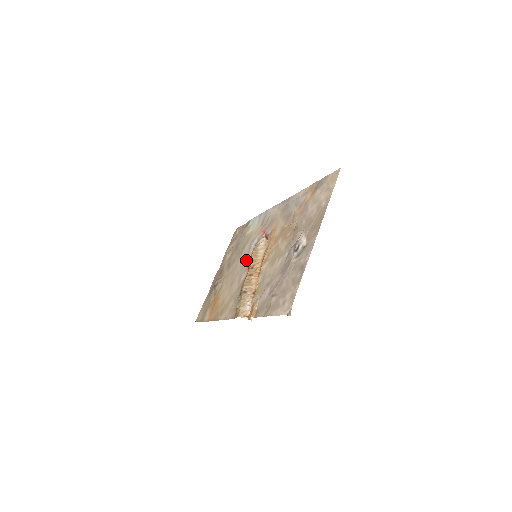
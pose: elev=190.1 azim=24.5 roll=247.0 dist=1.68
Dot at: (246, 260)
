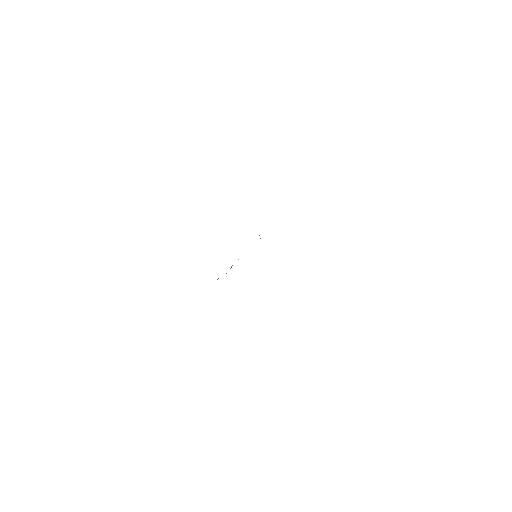
Dot at: occluded
